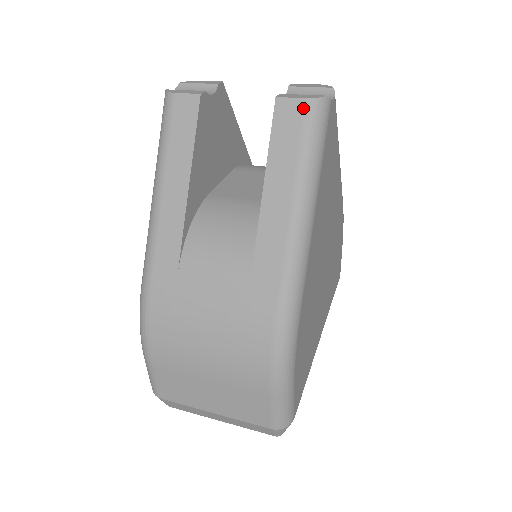
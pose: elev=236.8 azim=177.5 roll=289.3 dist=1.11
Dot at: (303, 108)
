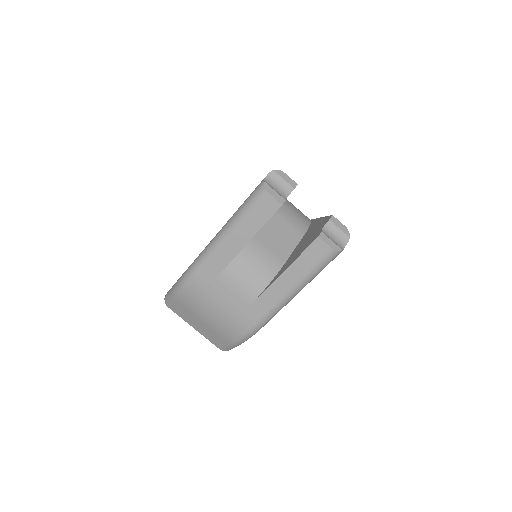
Dot at: (327, 251)
